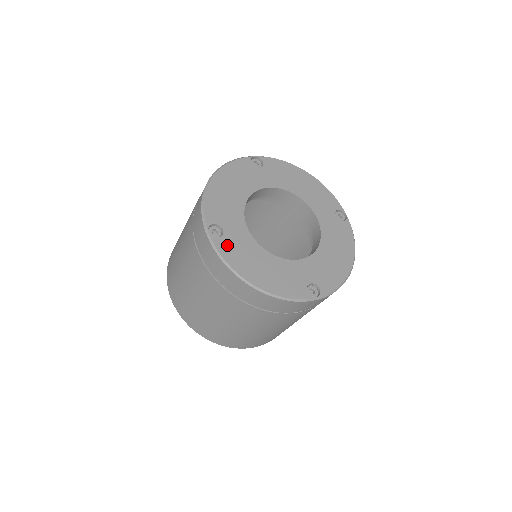
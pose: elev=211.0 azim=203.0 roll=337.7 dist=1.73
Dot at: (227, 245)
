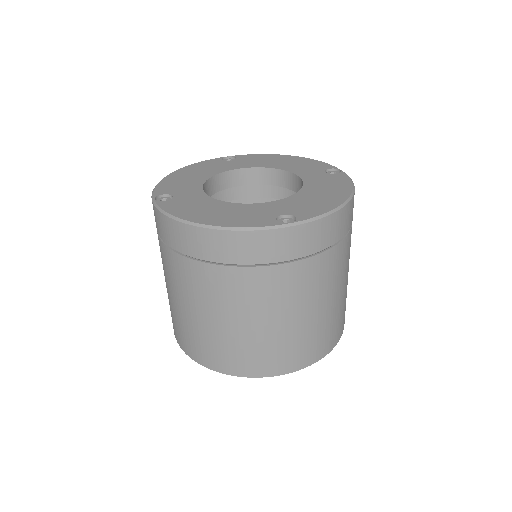
Dot at: (174, 204)
